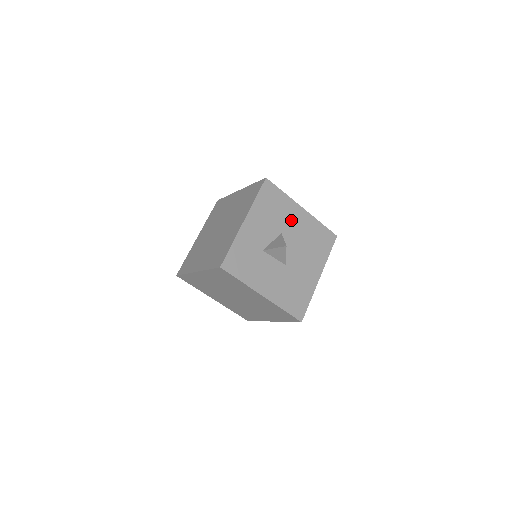
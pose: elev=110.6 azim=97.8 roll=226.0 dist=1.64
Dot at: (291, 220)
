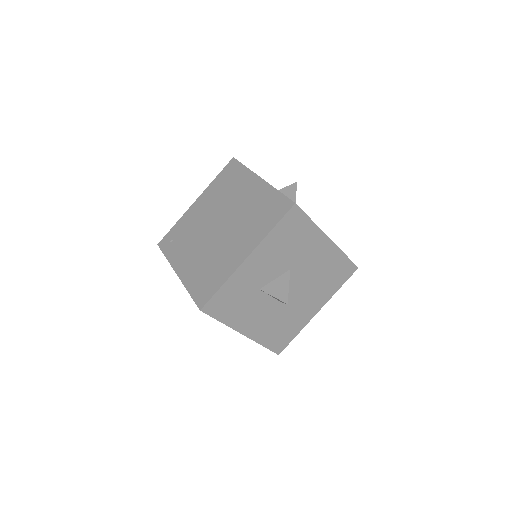
Dot at: (309, 253)
